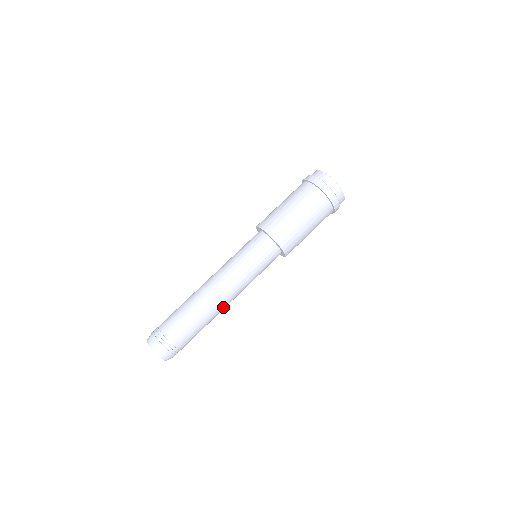
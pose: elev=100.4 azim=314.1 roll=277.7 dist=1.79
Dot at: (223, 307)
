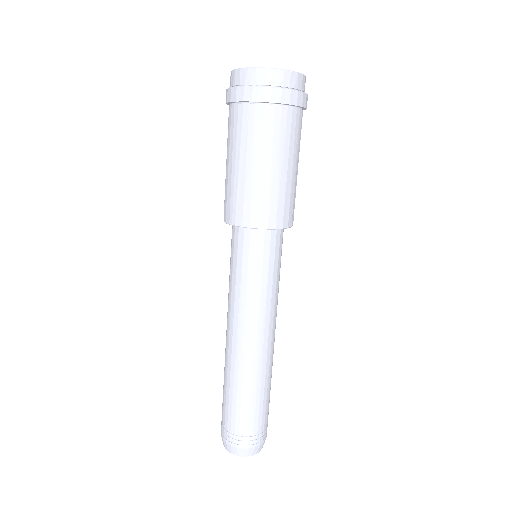
Dot at: (264, 353)
